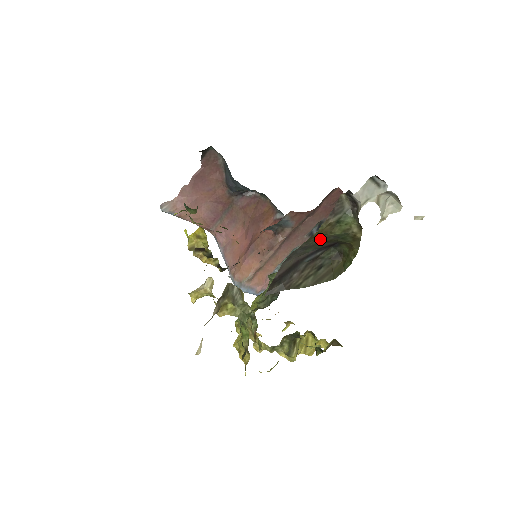
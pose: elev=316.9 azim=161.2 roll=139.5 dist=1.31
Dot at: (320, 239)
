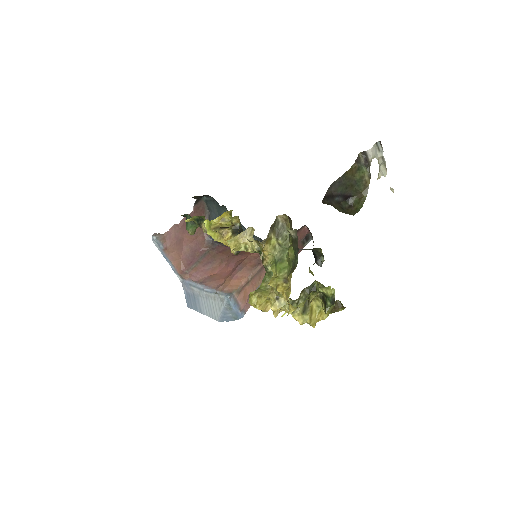
Dot at: (348, 179)
